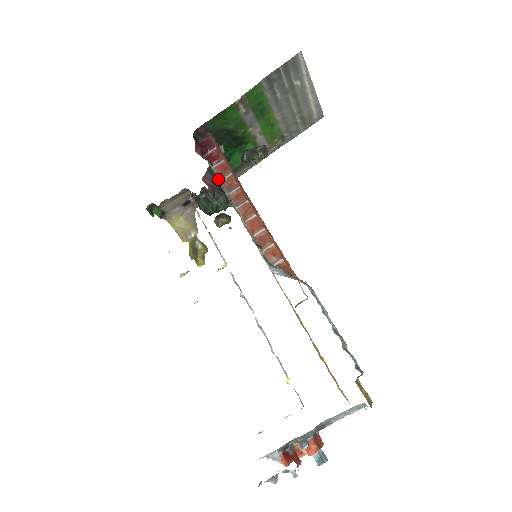
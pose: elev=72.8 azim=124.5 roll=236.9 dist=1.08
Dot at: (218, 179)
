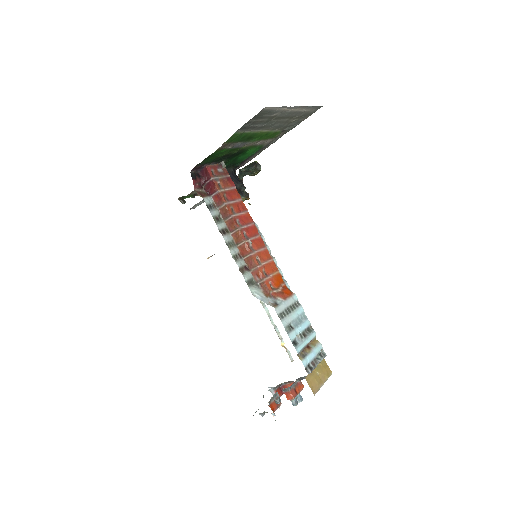
Dot at: (212, 215)
